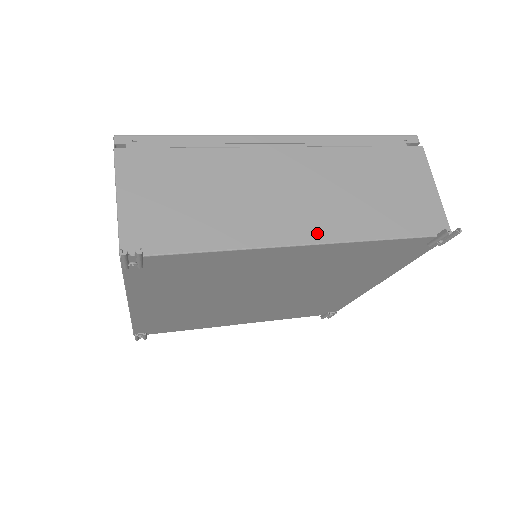
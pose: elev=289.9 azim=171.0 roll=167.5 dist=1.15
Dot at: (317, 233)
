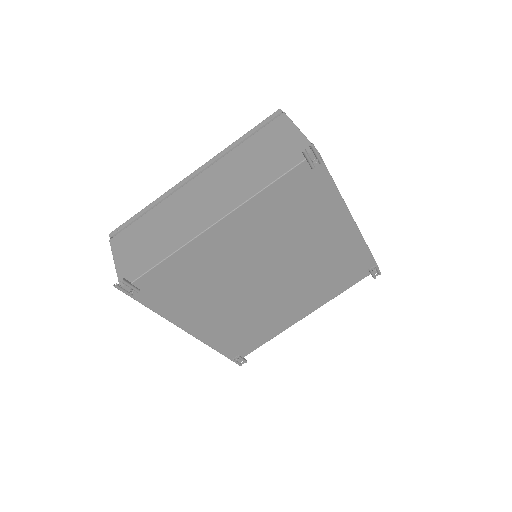
Dot at: (223, 211)
